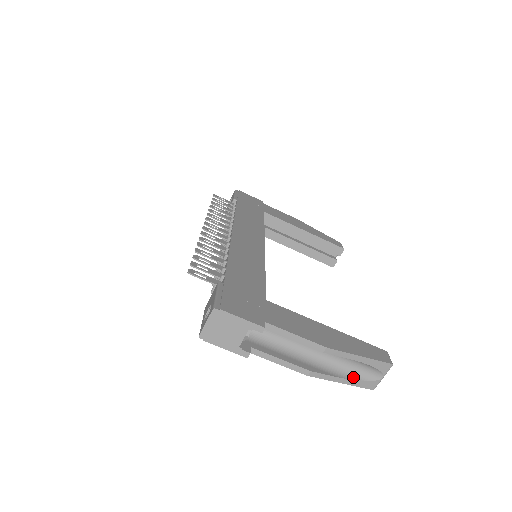
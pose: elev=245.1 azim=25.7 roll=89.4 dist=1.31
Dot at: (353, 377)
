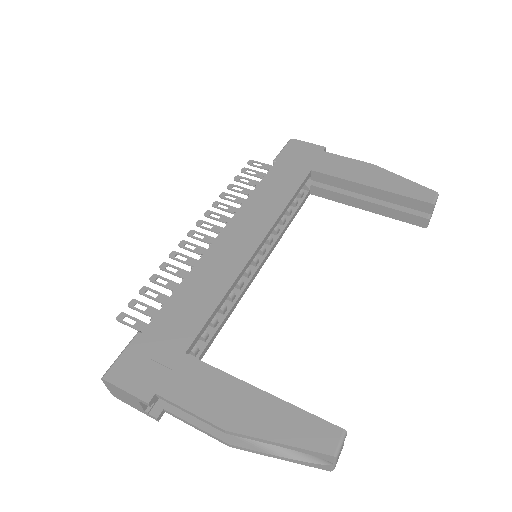
Dot at: (292, 455)
